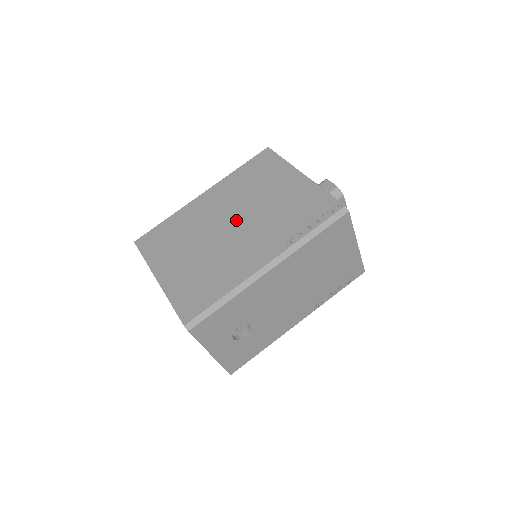
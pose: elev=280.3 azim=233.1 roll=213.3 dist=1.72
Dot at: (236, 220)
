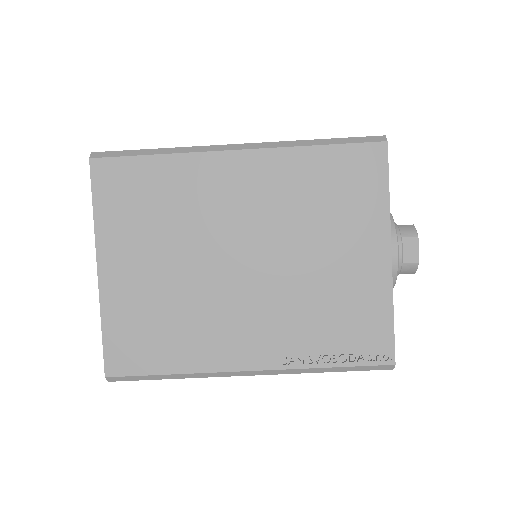
Dot at: (254, 259)
